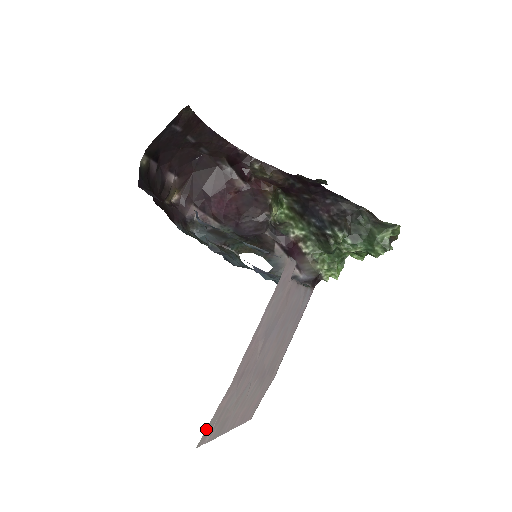
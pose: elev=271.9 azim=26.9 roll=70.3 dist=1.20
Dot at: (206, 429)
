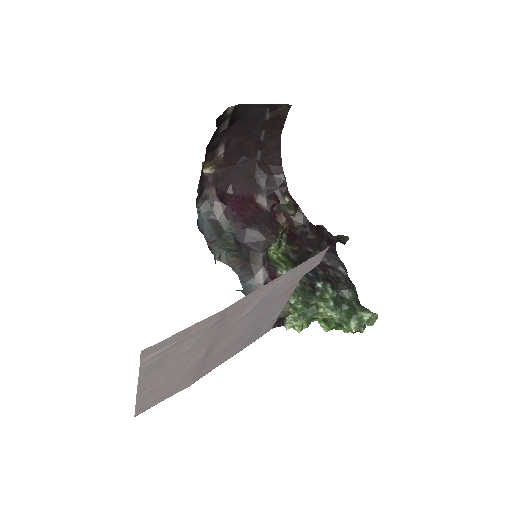
Dot at: (167, 338)
